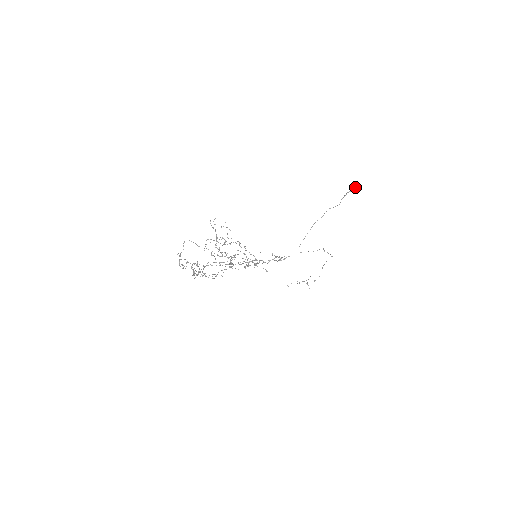
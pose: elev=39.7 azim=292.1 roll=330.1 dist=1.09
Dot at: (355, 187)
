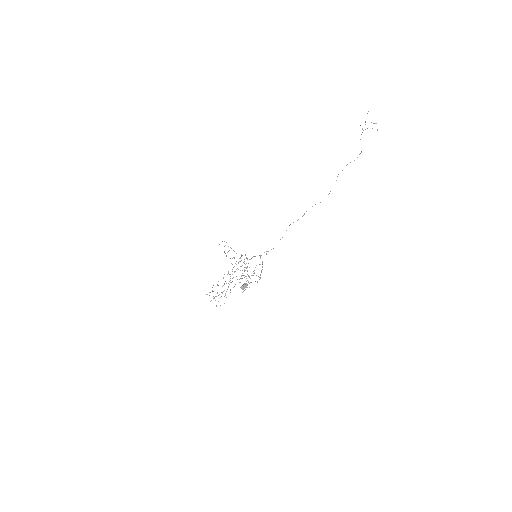
Dot at: (243, 289)
